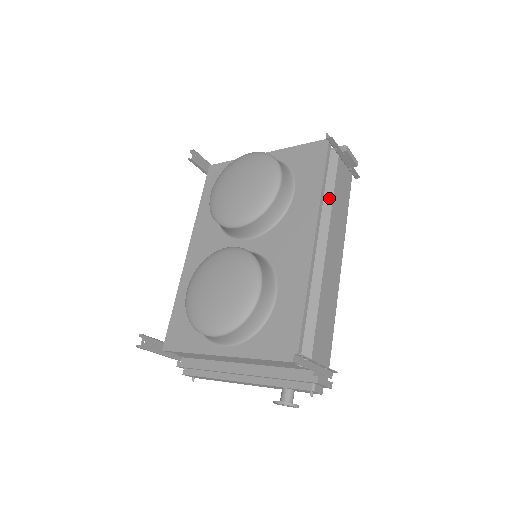
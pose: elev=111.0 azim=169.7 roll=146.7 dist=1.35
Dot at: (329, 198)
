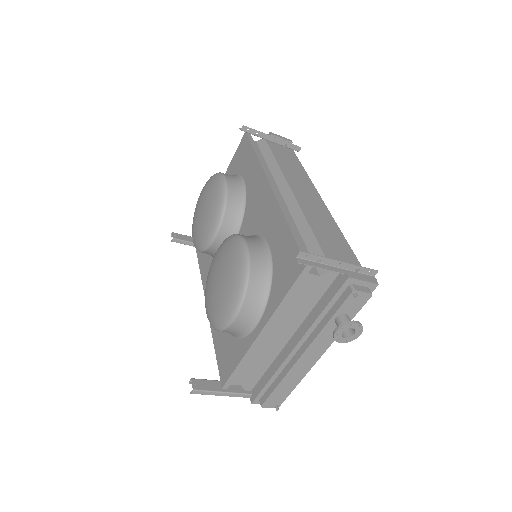
Dot at: (273, 164)
